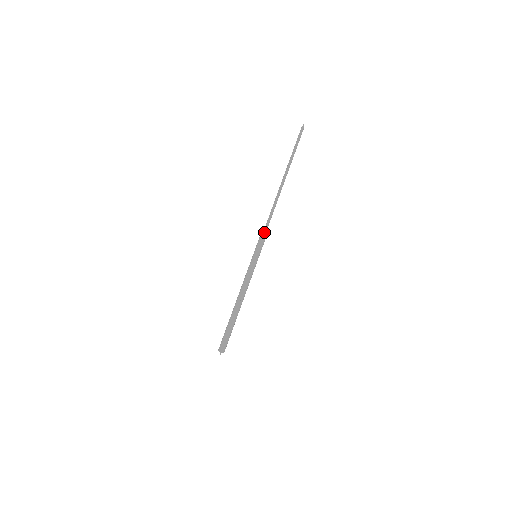
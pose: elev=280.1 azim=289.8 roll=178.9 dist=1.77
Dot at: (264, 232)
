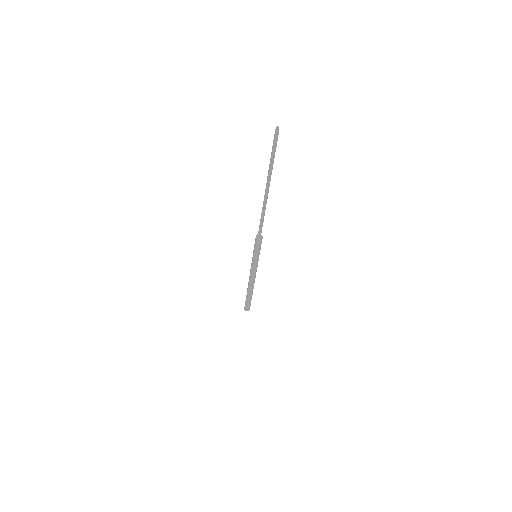
Dot at: (258, 242)
